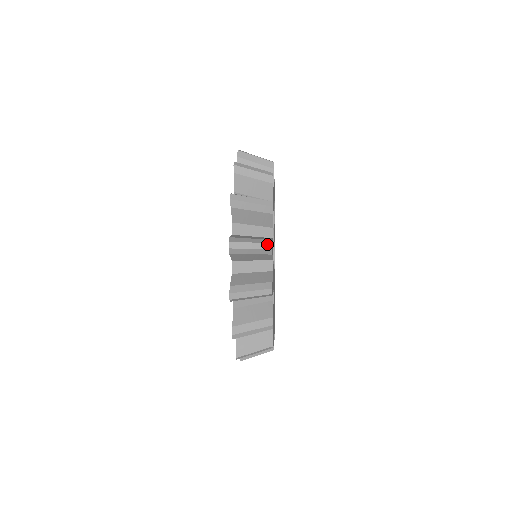
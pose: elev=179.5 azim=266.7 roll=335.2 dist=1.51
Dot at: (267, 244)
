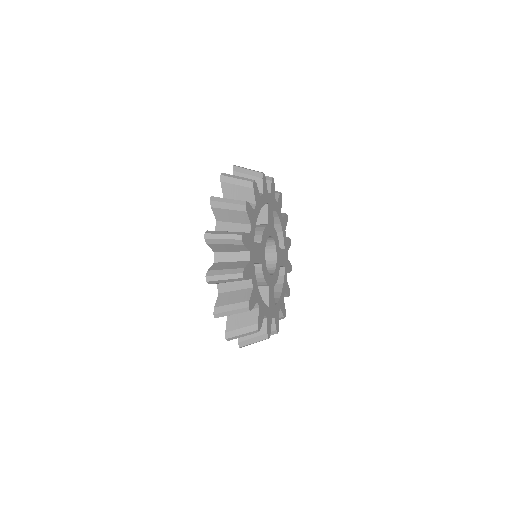
Dot at: (242, 201)
